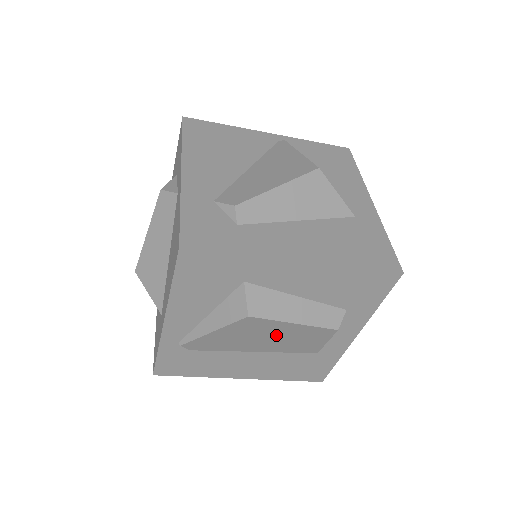
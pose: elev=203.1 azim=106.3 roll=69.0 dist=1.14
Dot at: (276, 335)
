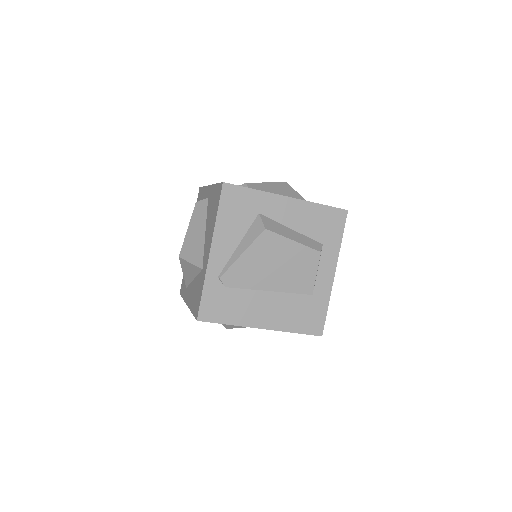
Dot at: (283, 260)
